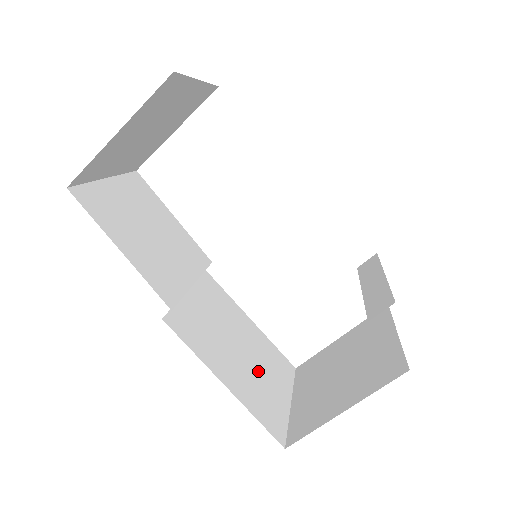
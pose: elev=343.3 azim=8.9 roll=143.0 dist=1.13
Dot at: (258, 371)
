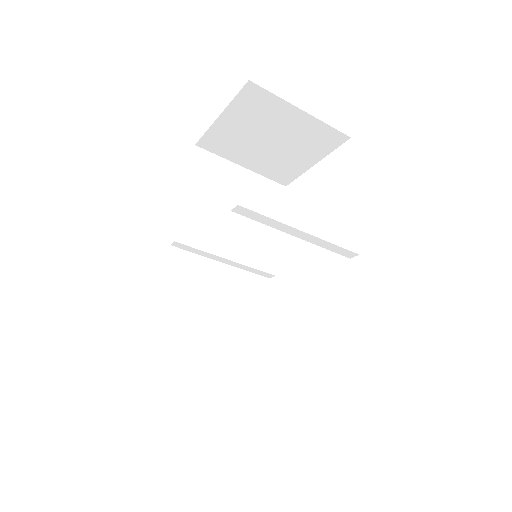
Dot at: (206, 352)
